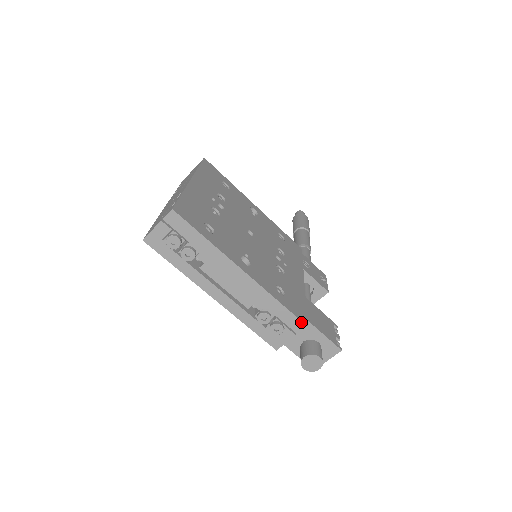
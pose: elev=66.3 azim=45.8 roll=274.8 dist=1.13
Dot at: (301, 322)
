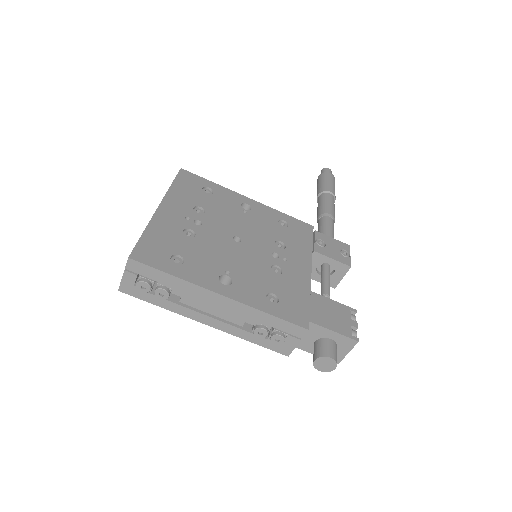
Dot at: (300, 327)
